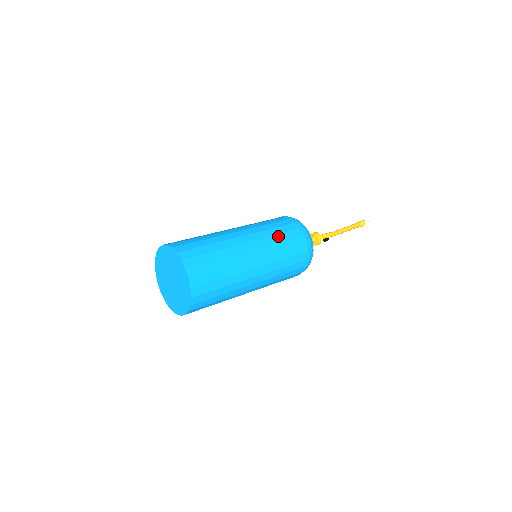
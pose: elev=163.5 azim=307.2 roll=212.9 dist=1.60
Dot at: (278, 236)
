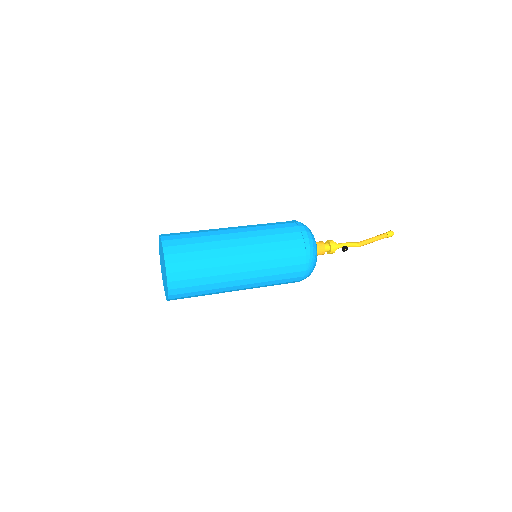
Dot at: (269, 230)
